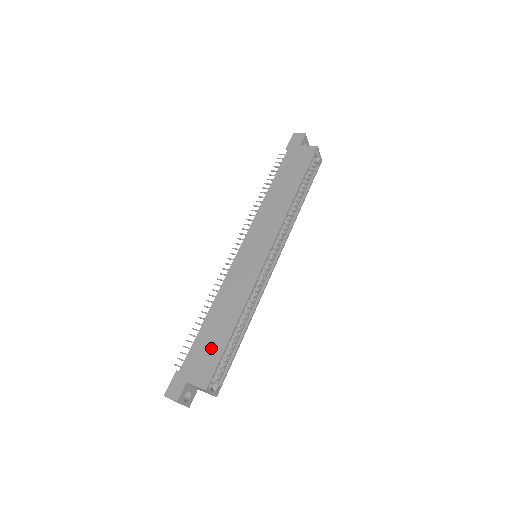
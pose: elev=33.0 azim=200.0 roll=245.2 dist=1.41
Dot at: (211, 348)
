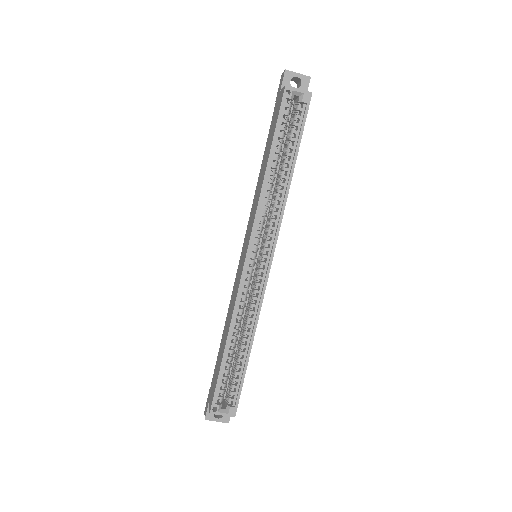
Dot at: (217, 369)
